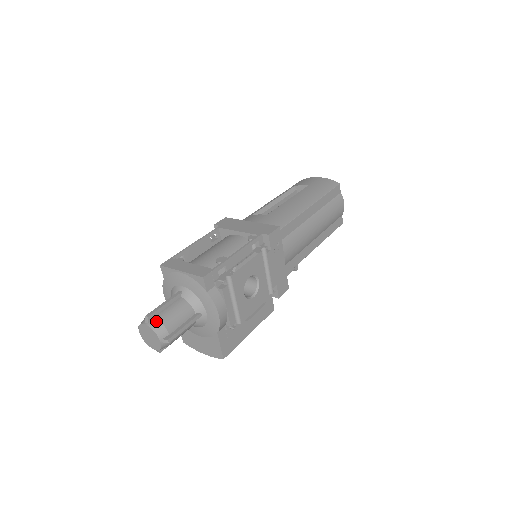
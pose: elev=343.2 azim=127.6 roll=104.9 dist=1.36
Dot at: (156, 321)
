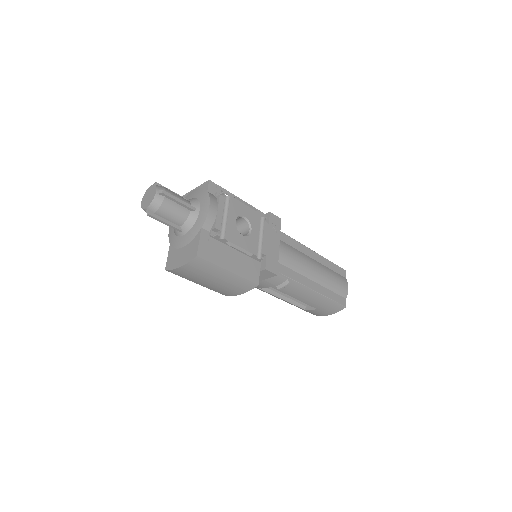
Dot at: (160, 186)
